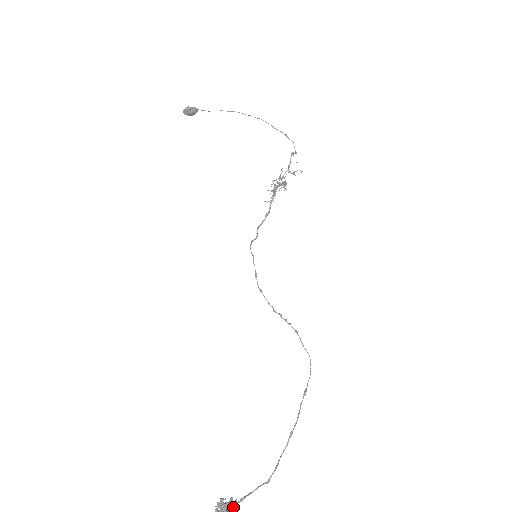
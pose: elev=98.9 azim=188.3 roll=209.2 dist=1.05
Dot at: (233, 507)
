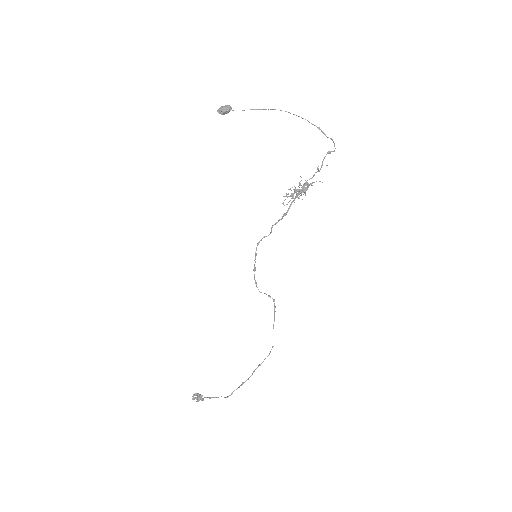
Dot at: (201, 400)
